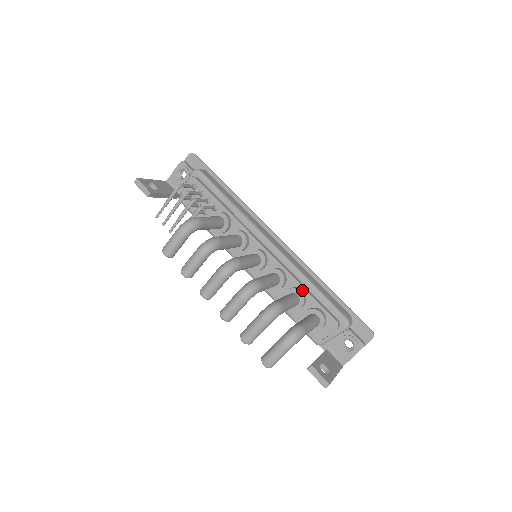
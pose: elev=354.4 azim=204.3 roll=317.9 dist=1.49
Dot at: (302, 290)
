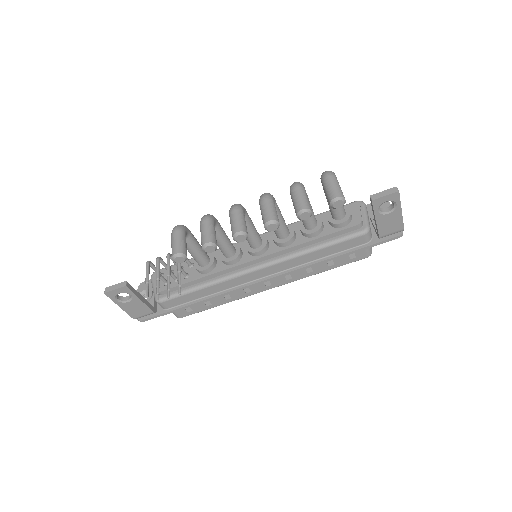
Dot at: occluded
